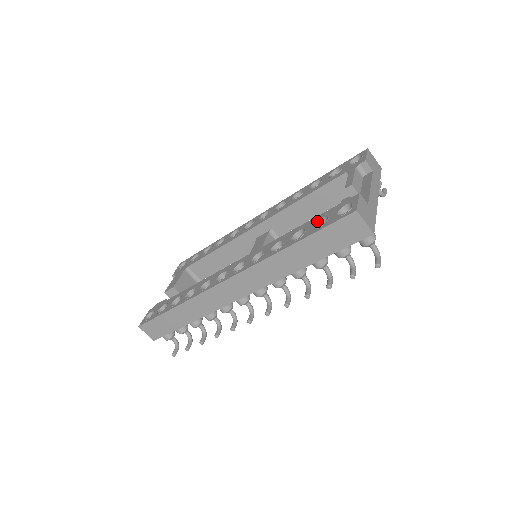
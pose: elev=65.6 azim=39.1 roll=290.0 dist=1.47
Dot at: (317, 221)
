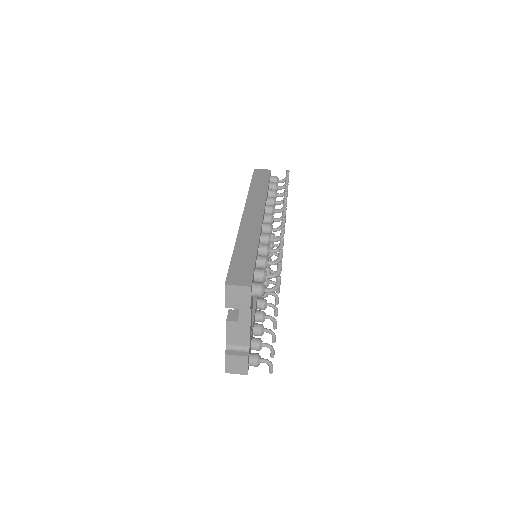
Dot at: occluded
